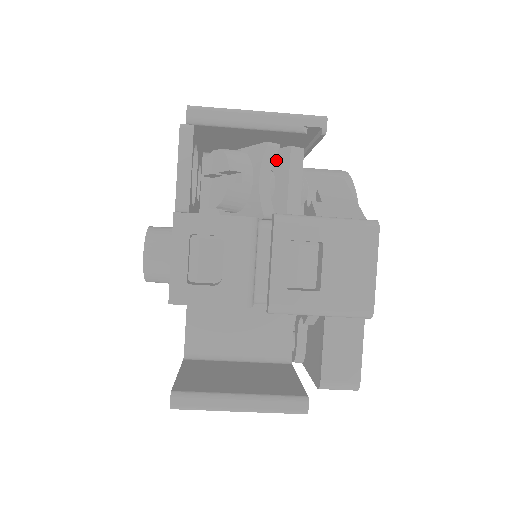
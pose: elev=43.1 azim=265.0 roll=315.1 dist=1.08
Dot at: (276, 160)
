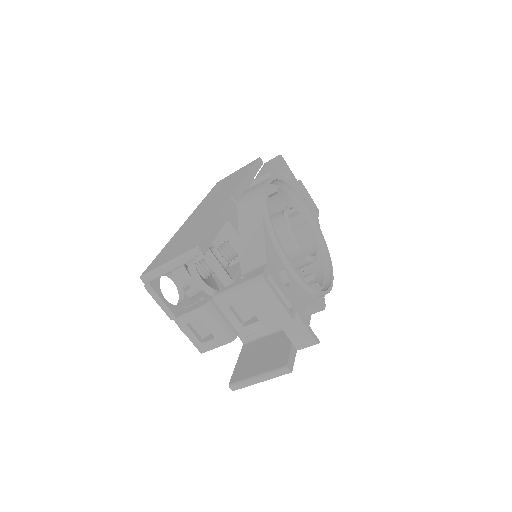
Dot at: occluded
